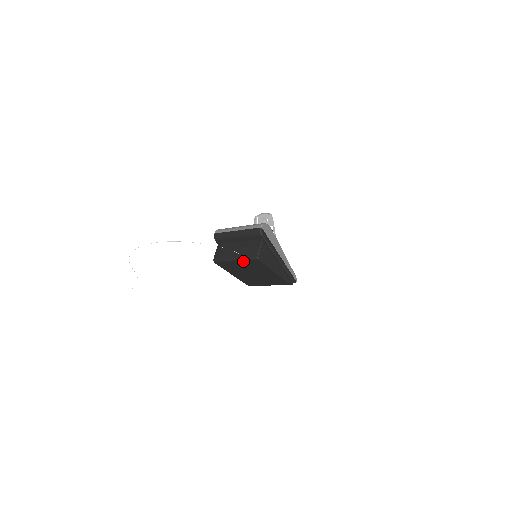
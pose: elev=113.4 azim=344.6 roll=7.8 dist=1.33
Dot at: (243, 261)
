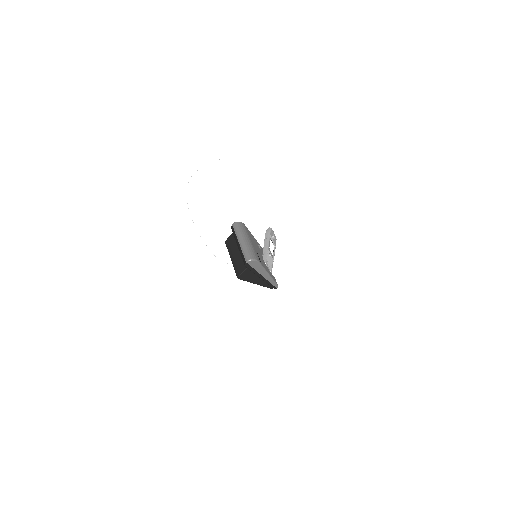
Dot at: (234, 266)
